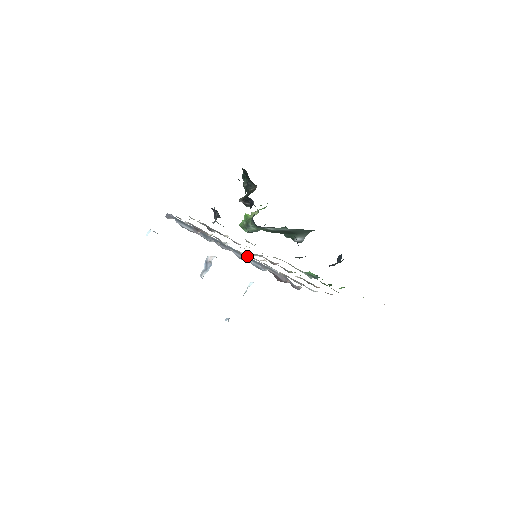
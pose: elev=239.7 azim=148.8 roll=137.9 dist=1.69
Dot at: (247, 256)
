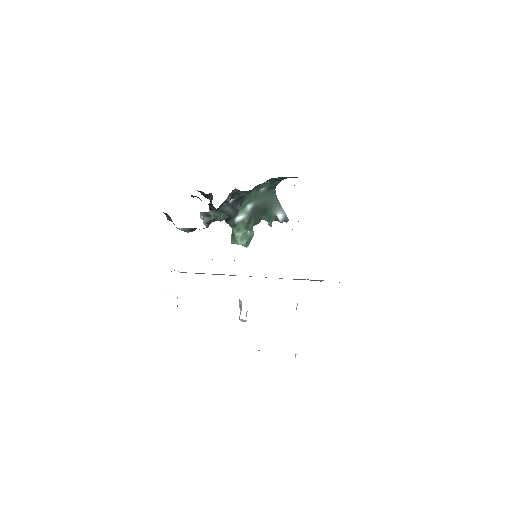
Dot at: occluded
